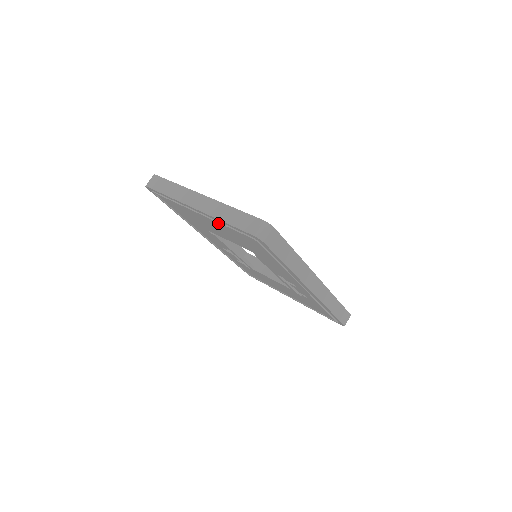
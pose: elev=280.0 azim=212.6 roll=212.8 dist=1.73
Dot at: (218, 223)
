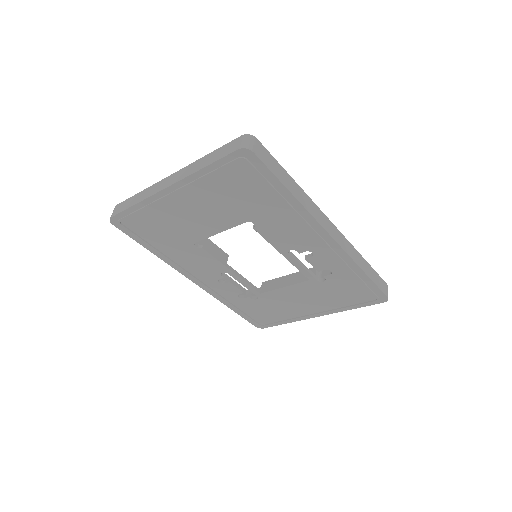
Dot at: (198, 187)
